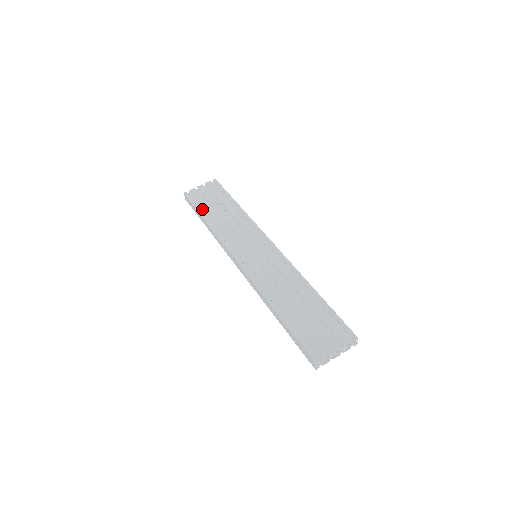
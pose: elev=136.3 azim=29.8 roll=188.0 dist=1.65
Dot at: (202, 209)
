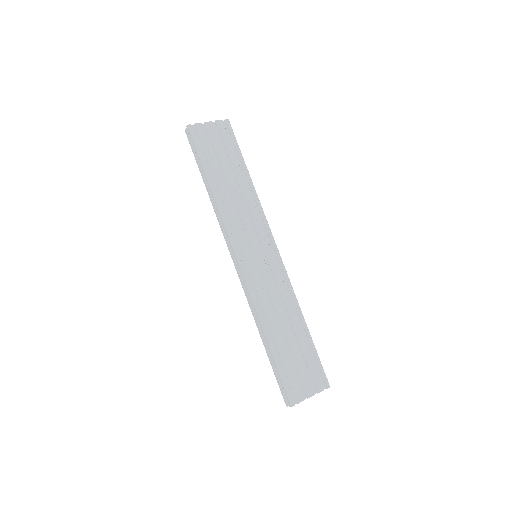
Dot at: (207, 162)
